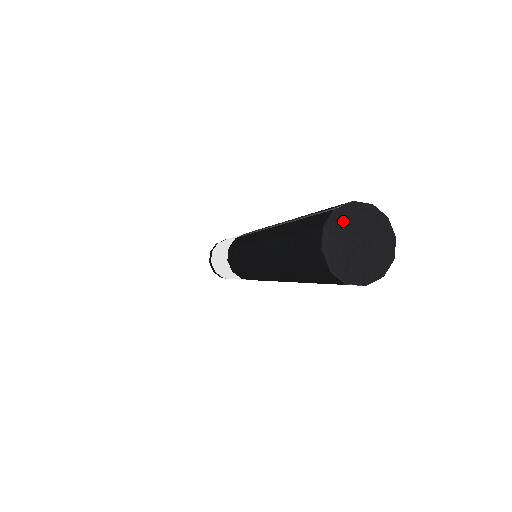
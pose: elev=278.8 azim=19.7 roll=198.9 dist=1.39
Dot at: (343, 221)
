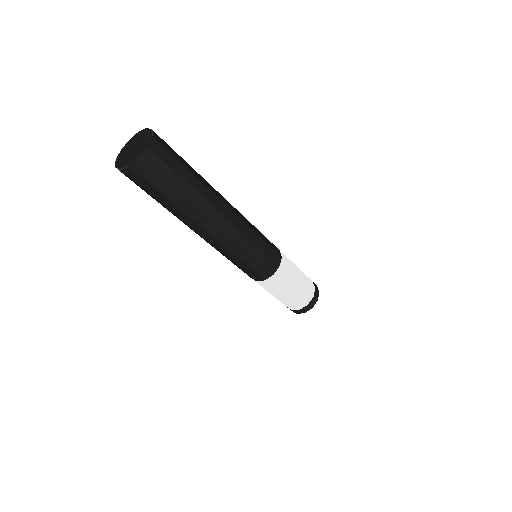
Dot at: (124, 150)
